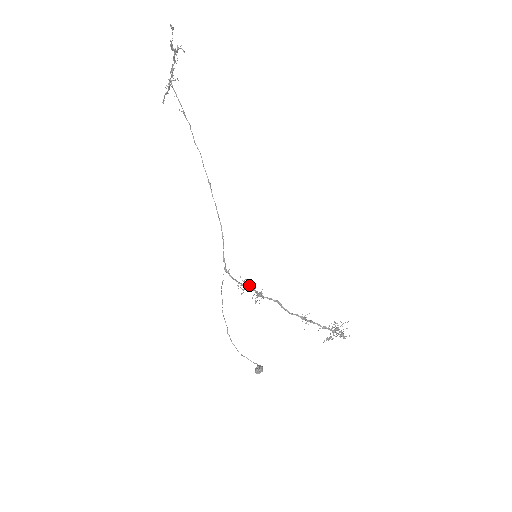
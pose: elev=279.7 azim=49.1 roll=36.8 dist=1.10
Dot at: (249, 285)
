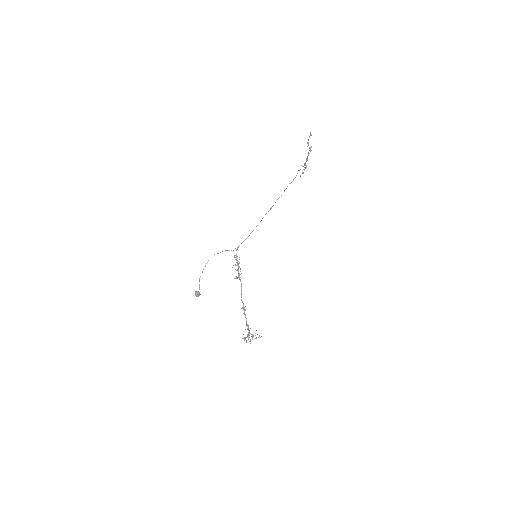
Dot at: (238, 261)
